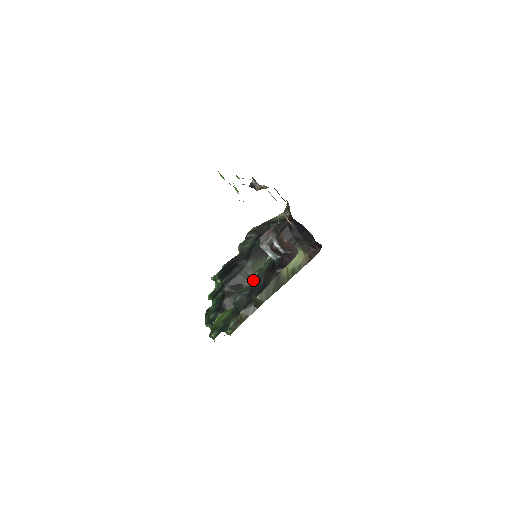
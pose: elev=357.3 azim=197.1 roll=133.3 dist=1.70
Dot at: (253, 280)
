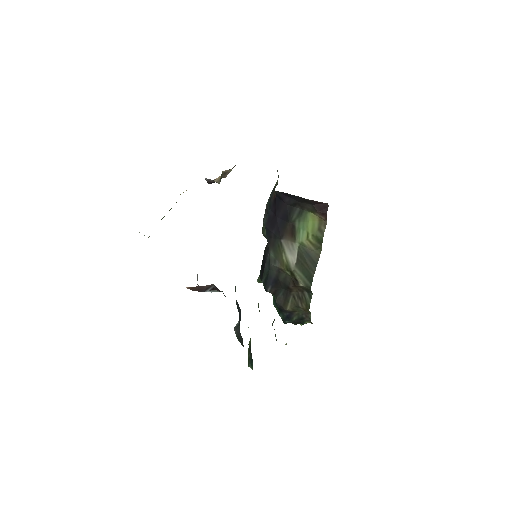
Dot at: occluded
